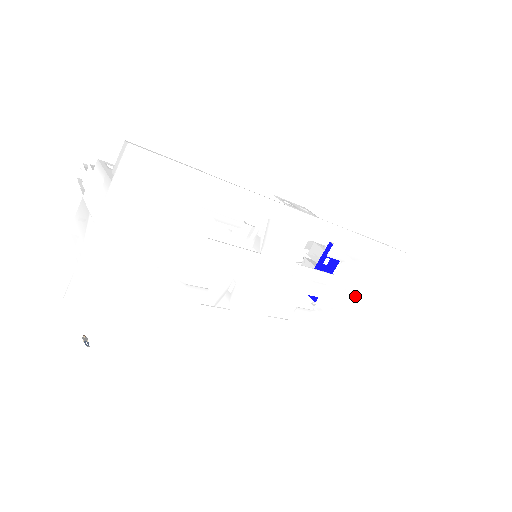
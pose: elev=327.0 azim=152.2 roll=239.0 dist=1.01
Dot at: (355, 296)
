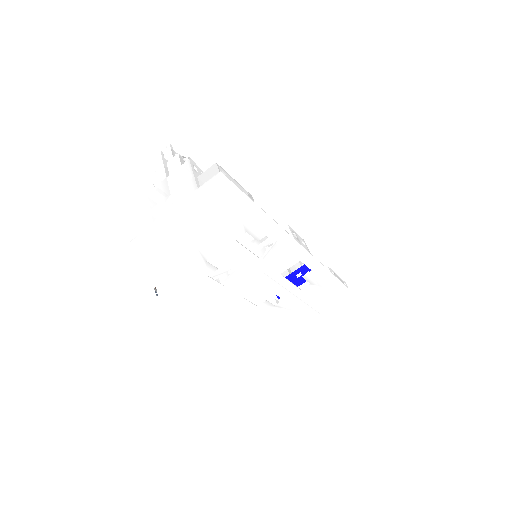
Dot at: (307, 308)
